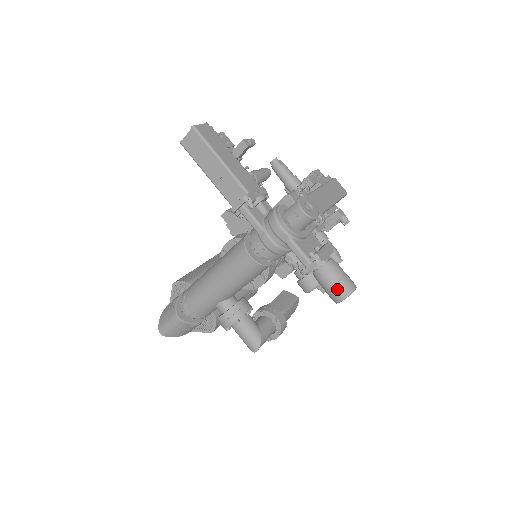
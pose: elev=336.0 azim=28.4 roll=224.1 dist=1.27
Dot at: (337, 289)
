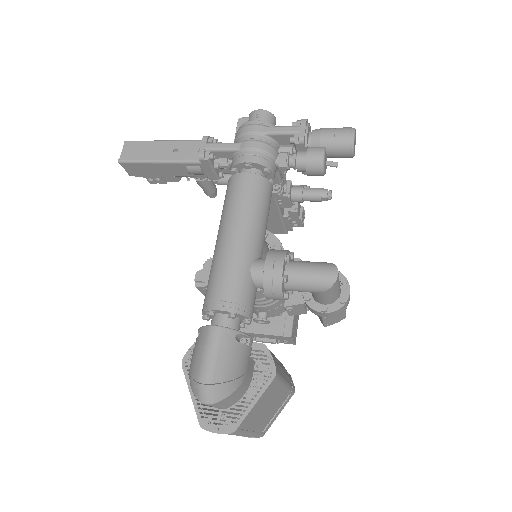
Dot at: (341, 130)
